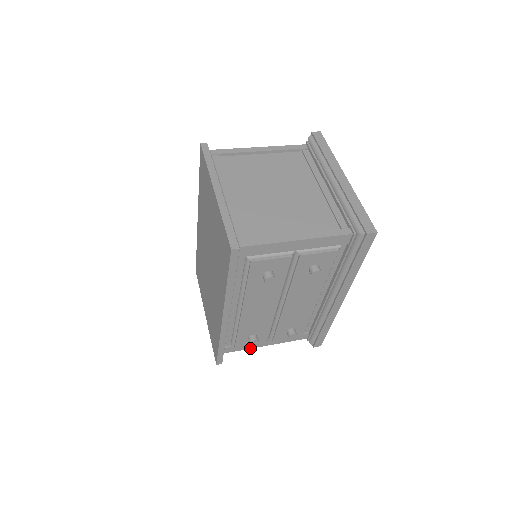
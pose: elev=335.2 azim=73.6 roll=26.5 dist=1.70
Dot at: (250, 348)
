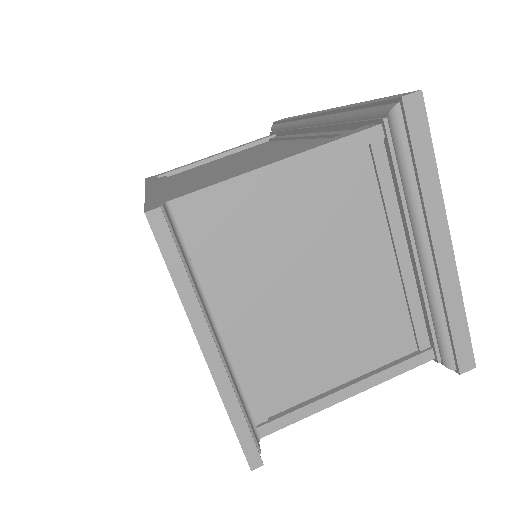
Dot at: occluded
